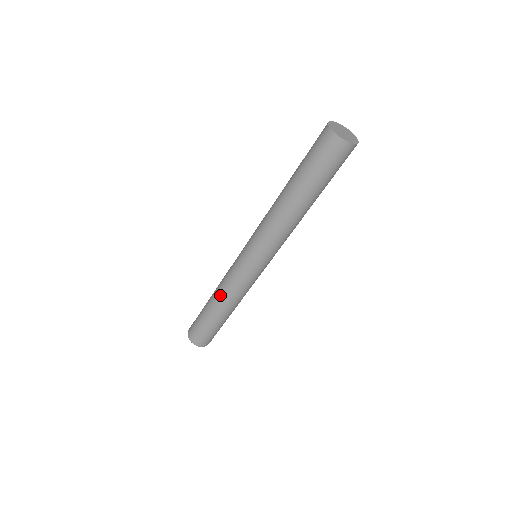
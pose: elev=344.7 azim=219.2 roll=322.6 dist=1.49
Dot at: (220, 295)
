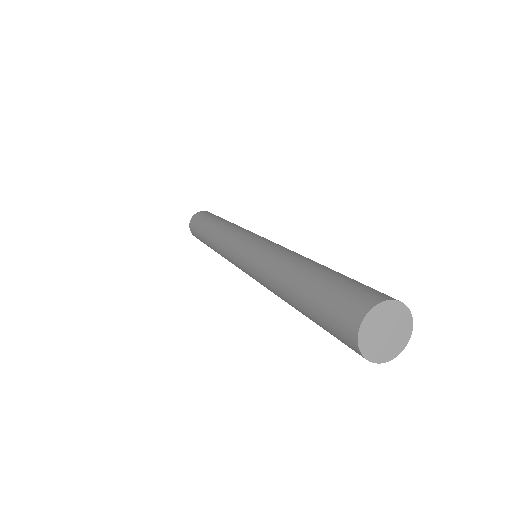
Dot at: (213, 240)
